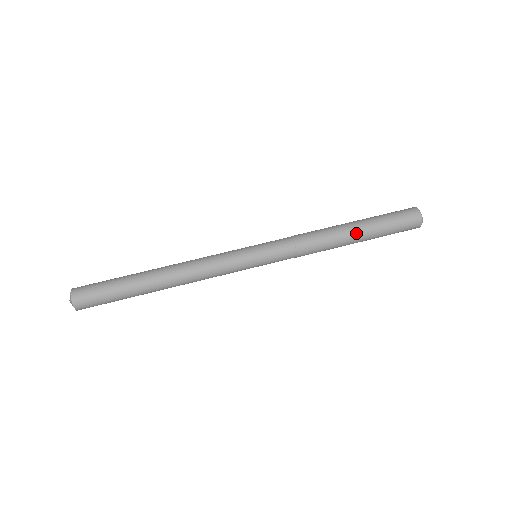
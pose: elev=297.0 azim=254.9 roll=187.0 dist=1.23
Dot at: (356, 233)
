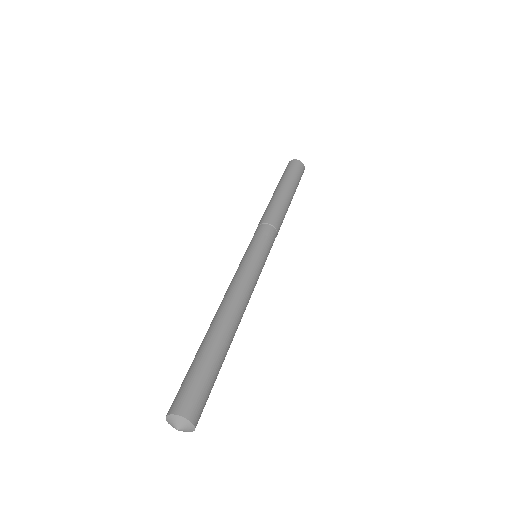
Dot at: (278, 190)
